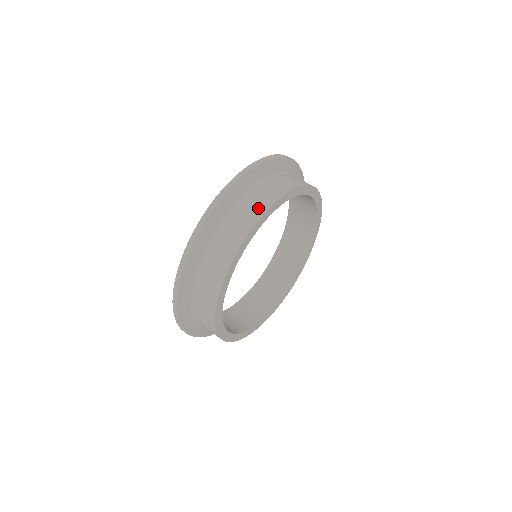
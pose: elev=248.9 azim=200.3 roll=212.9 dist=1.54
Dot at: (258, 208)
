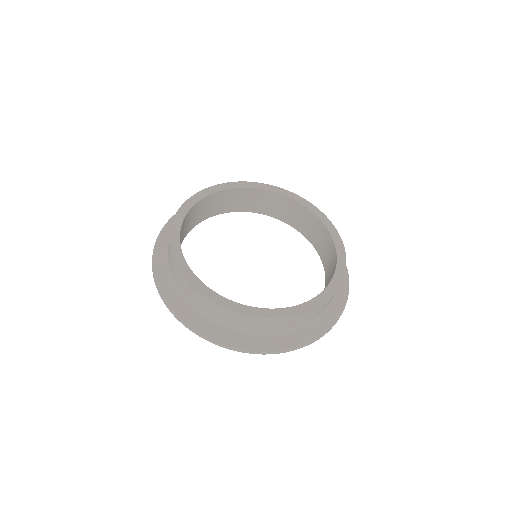
Dot at: occluded
